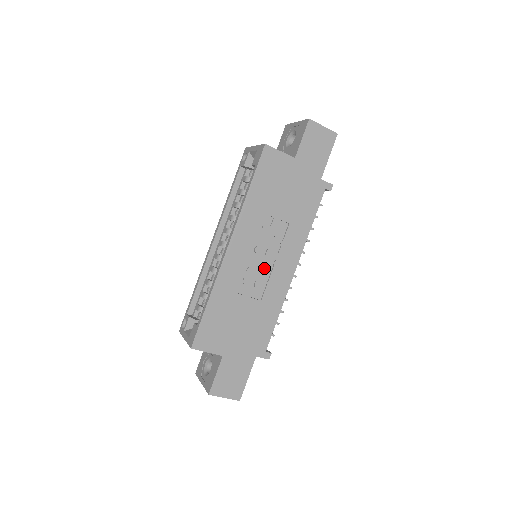
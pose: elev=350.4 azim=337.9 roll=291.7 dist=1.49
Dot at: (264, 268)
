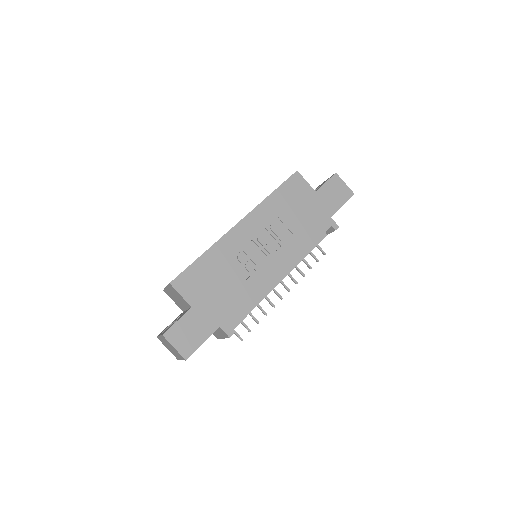
Dot at: (259, 257)
